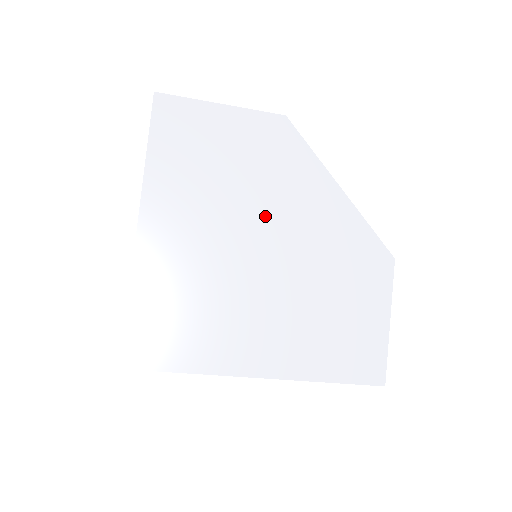
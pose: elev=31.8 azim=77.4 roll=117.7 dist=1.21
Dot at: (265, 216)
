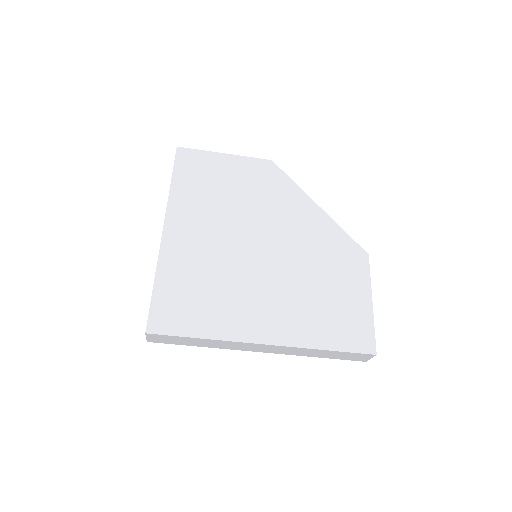
Dot at: (261, 223)
